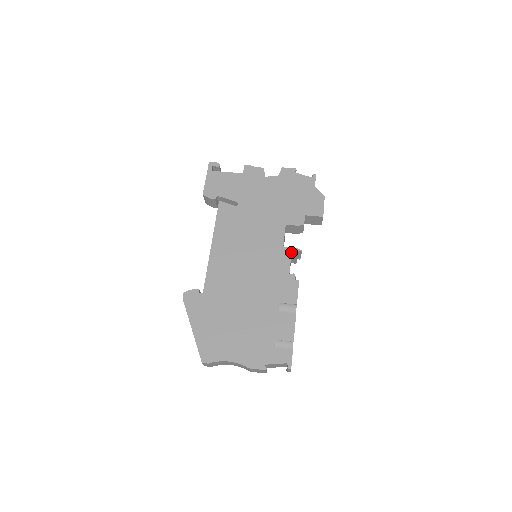
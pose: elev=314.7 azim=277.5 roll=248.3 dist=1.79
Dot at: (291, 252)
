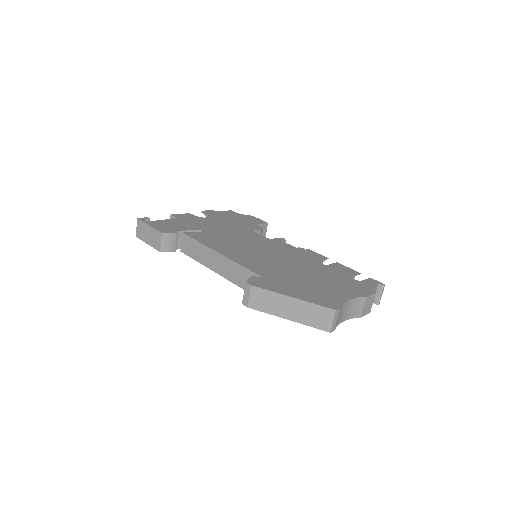
Dot at: (279, 240)
